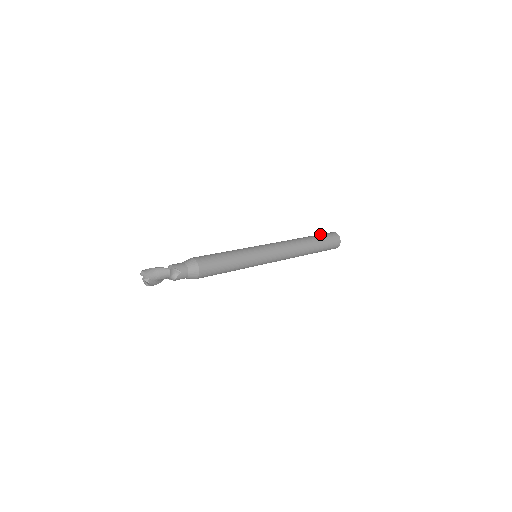
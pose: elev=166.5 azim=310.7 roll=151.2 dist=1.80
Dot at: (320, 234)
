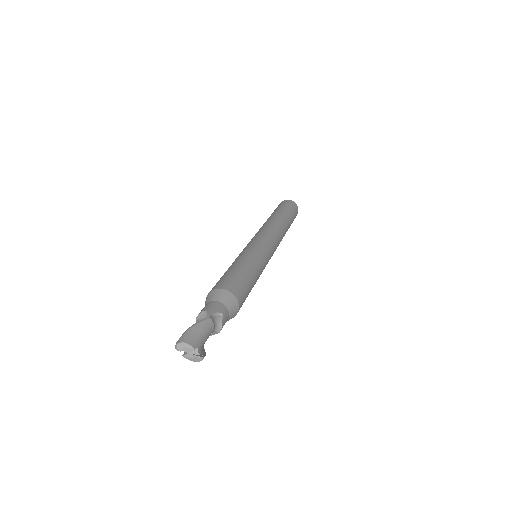
Dot at: (278, 207)
